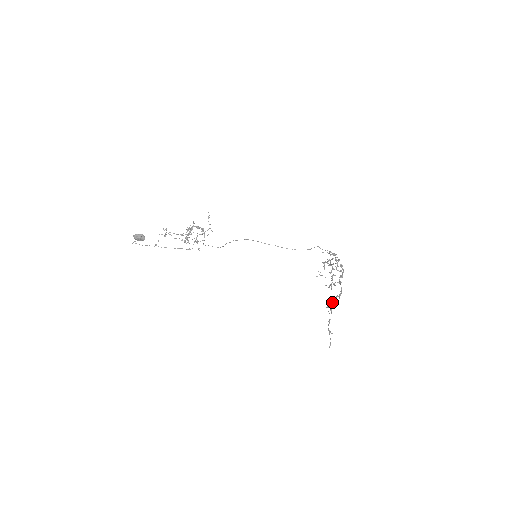
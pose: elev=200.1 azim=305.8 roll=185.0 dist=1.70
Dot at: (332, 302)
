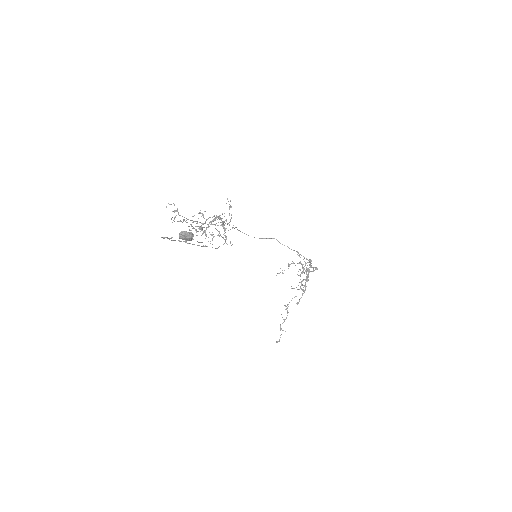
Dot at: occluded
